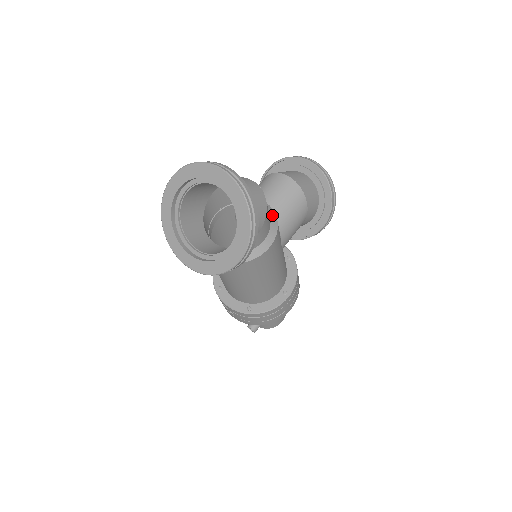
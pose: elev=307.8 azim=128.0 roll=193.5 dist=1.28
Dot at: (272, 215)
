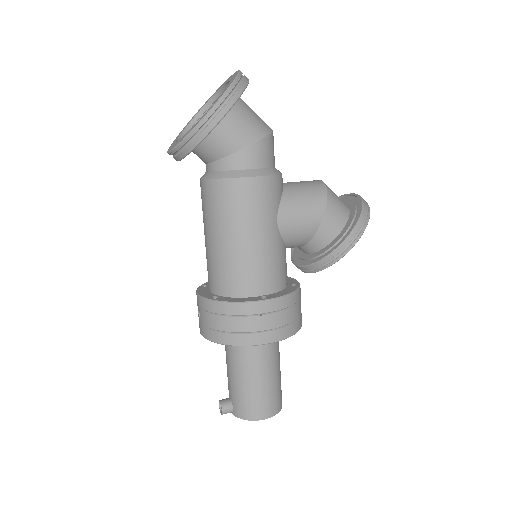
Dot at: (277, 170)
